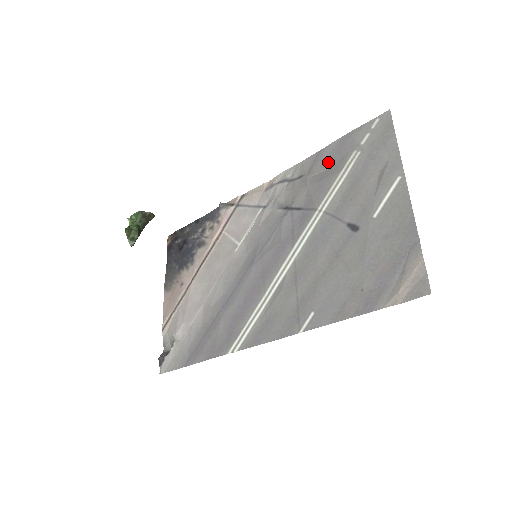
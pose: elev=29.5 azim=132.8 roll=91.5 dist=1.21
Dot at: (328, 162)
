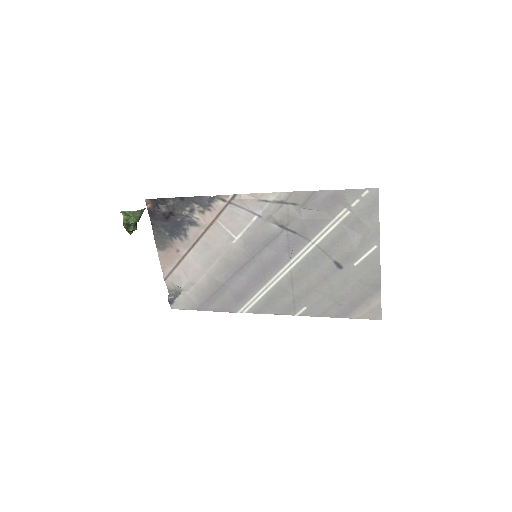
Dot at: (321, 205)
